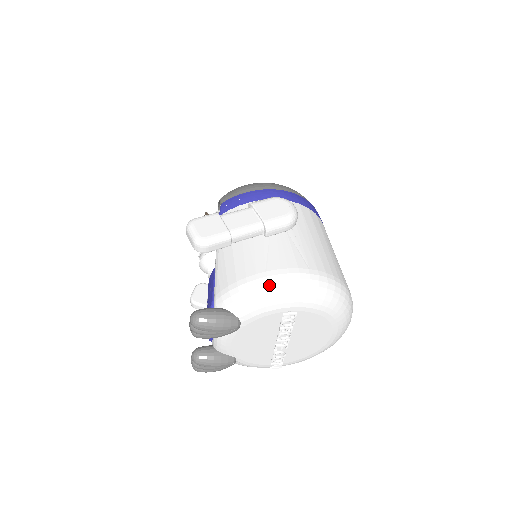
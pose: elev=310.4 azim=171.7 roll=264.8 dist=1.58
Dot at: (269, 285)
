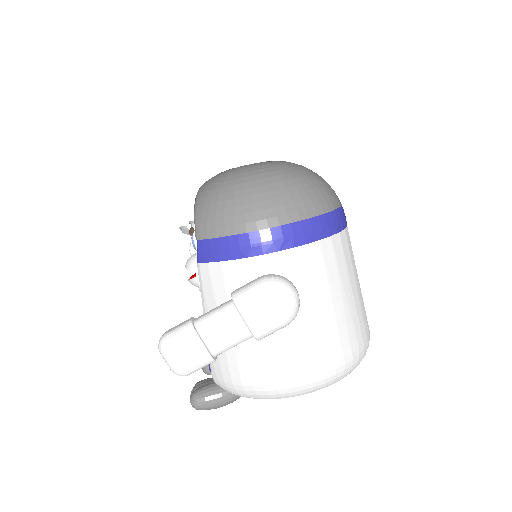
Dot at: (267, 393)
